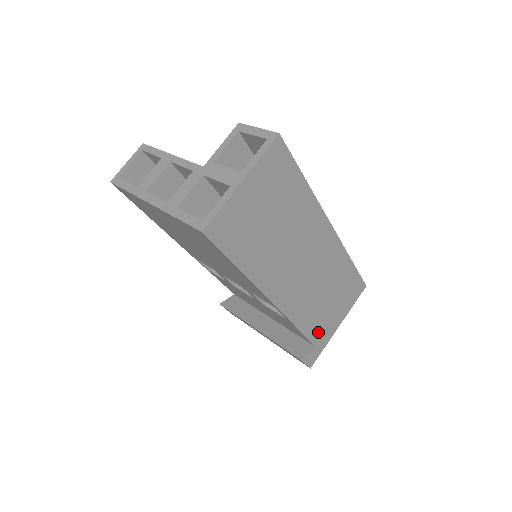
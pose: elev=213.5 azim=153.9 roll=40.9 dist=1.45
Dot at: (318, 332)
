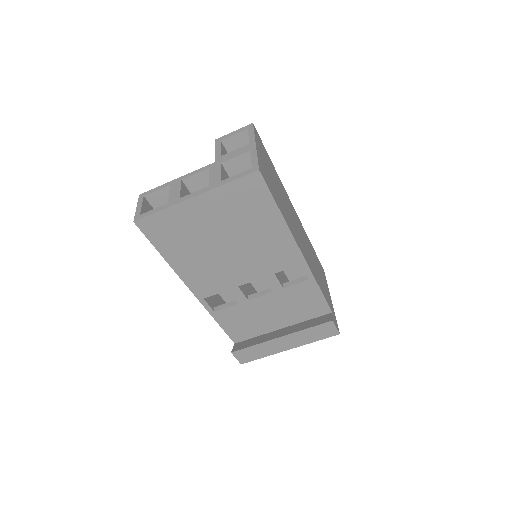
Dot at: (327, 298)
